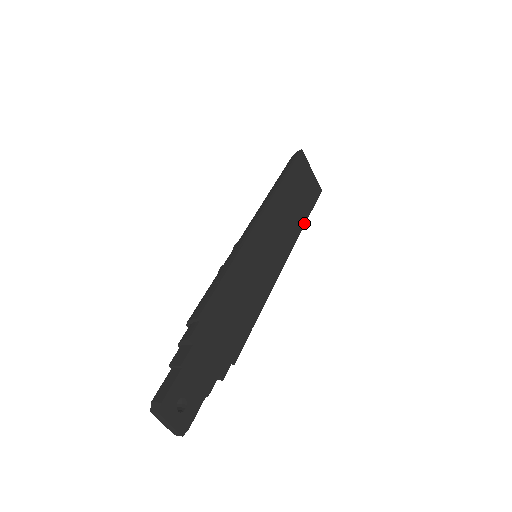
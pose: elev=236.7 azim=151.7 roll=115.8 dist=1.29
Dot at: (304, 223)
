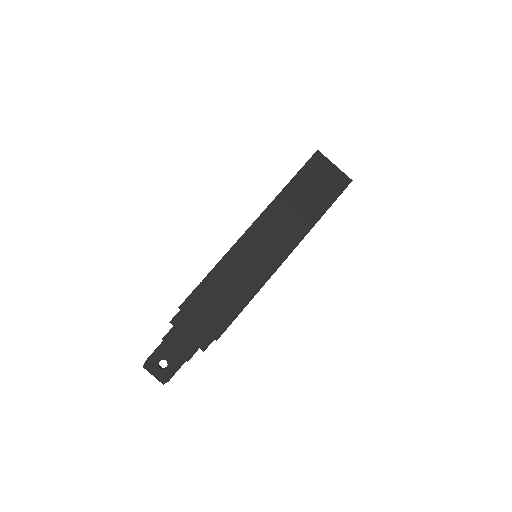
Dot at: (318, 219)
